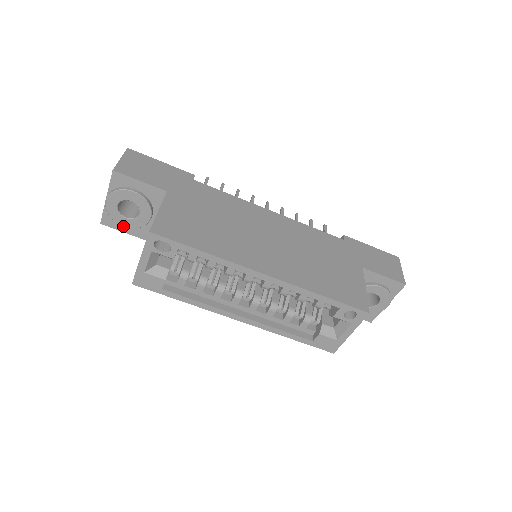
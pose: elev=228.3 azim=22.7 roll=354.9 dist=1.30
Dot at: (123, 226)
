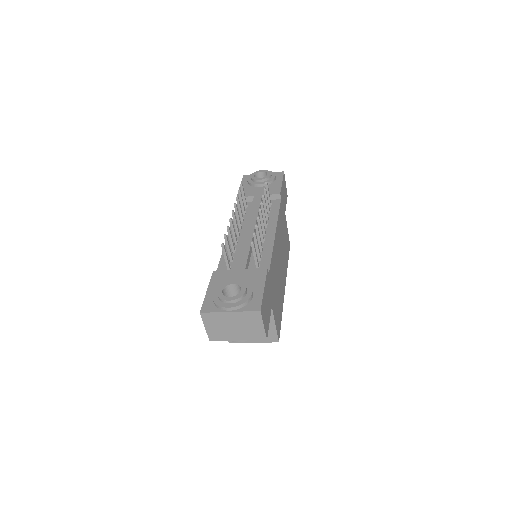
Dot at: occluded
